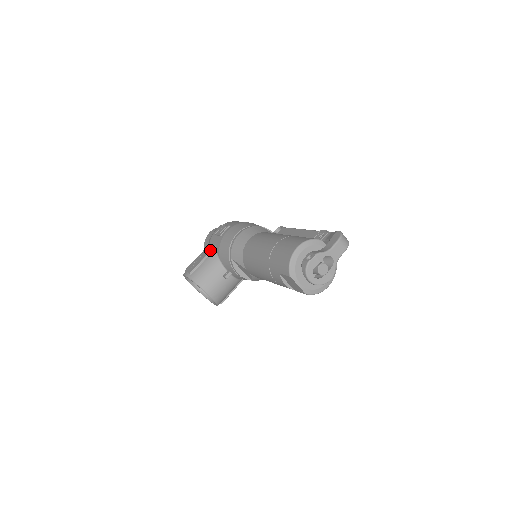
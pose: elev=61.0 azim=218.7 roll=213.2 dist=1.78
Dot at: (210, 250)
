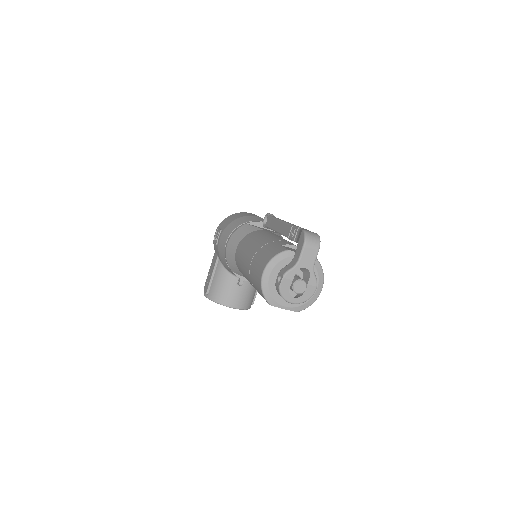
Dot at: (215, 262)
